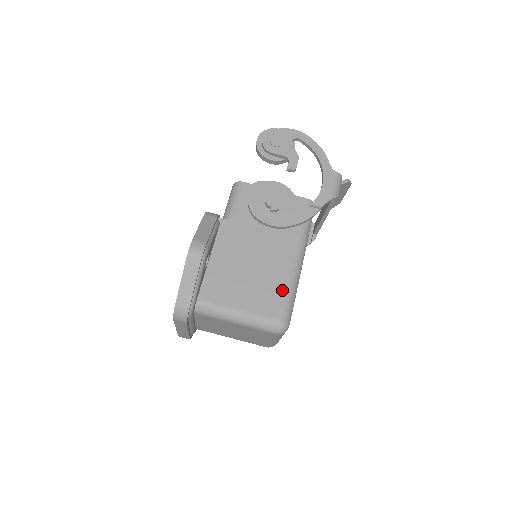
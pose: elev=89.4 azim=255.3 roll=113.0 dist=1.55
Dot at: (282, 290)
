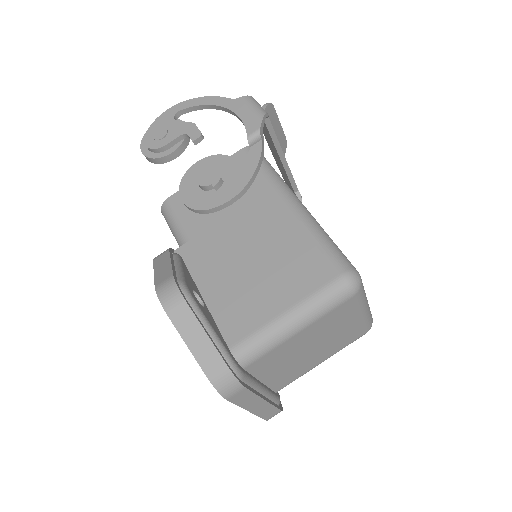
Dot at: (309, 245)
